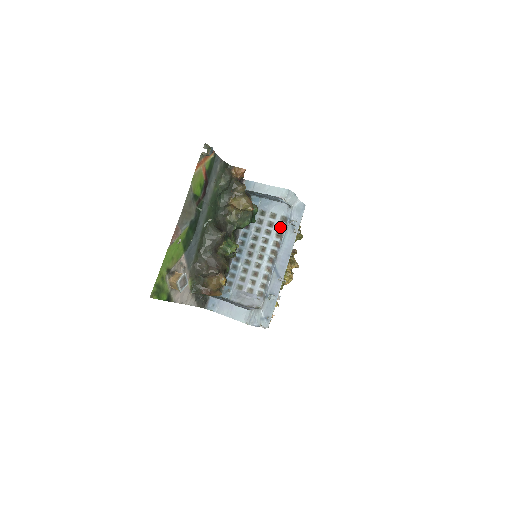
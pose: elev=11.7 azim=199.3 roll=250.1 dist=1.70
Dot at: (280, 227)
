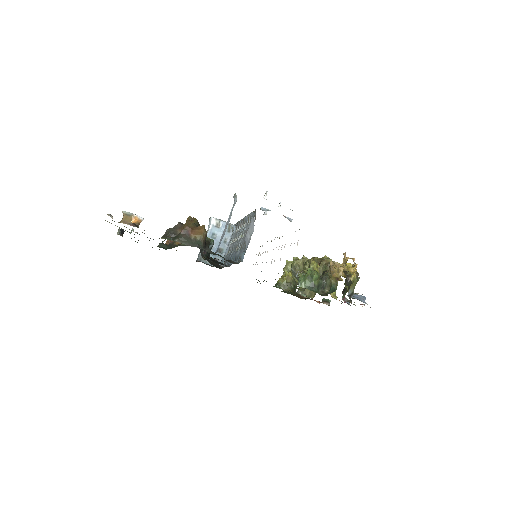
Dot at: occluded
